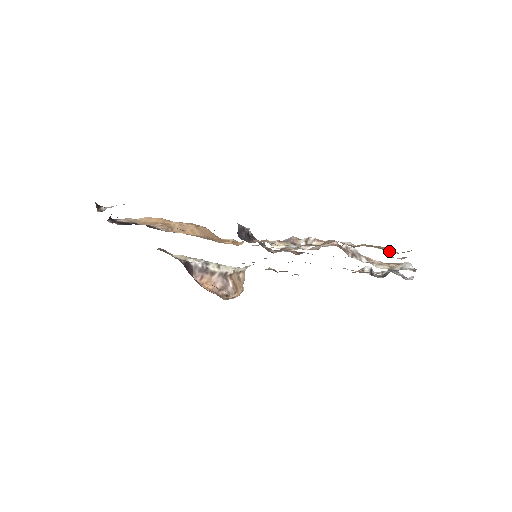
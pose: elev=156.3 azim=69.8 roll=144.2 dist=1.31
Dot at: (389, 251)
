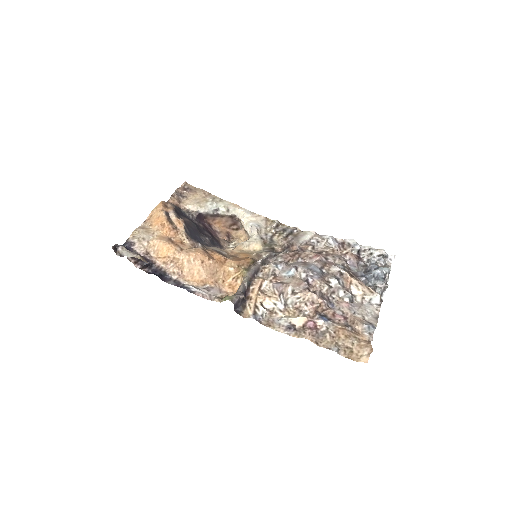
Dot at: (346, 346)
